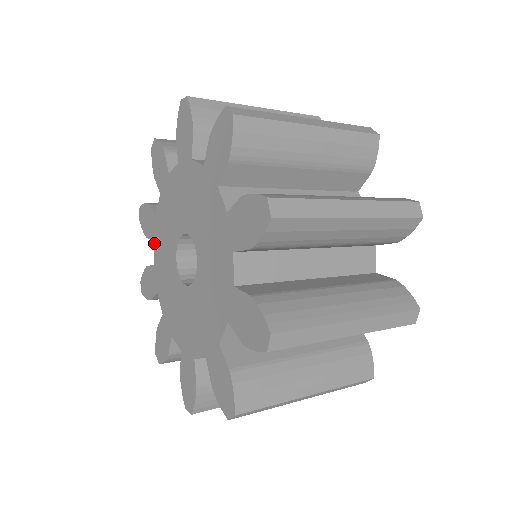
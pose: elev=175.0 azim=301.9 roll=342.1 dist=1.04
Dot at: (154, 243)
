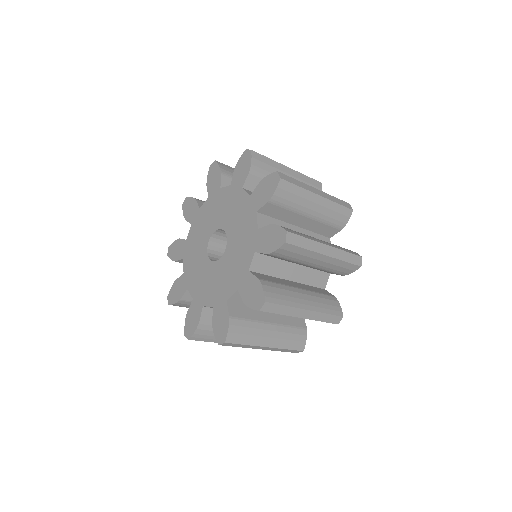
Dot at: (192, 226)
